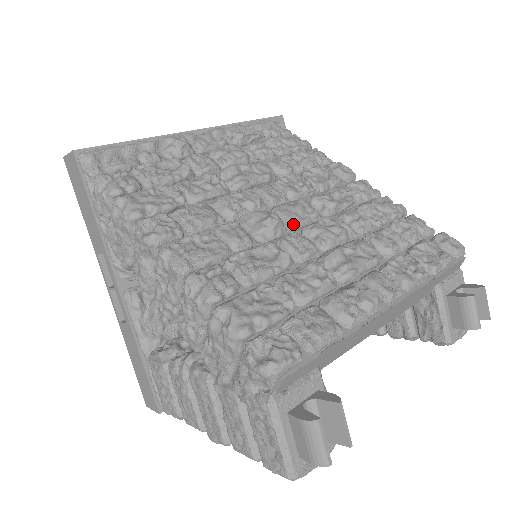
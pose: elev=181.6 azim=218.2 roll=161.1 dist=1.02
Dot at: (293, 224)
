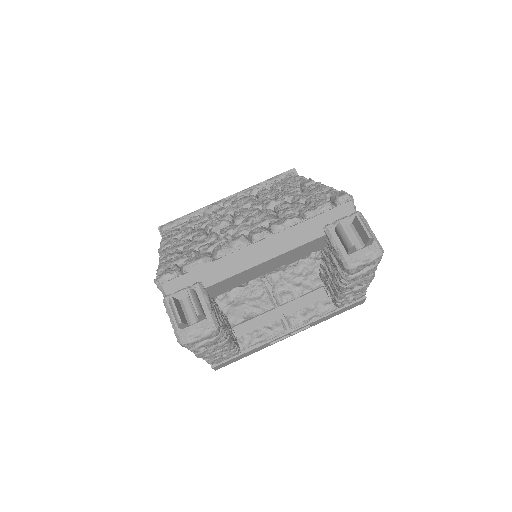
Dot at: (235, 221)
